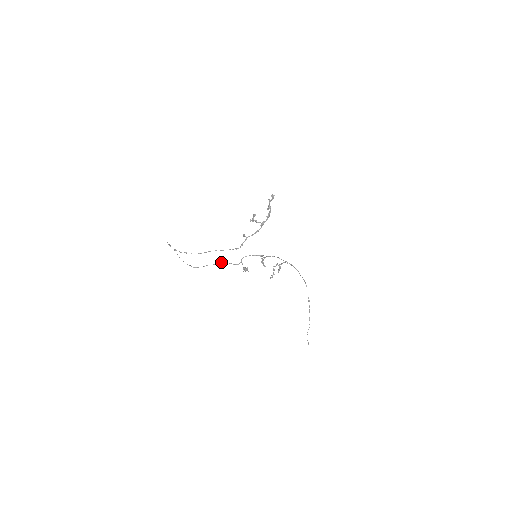
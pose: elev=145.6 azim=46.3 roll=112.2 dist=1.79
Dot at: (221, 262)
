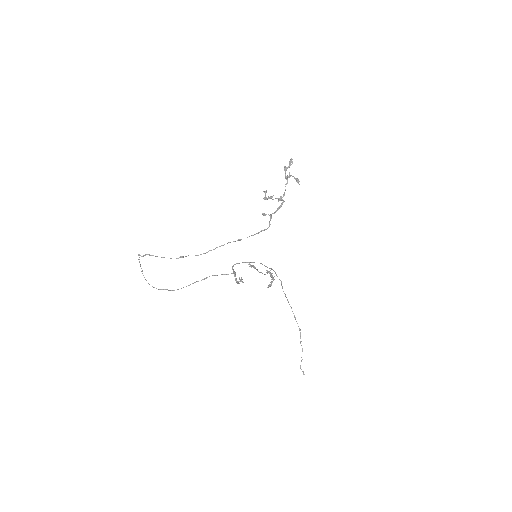
Dot at: occluded
